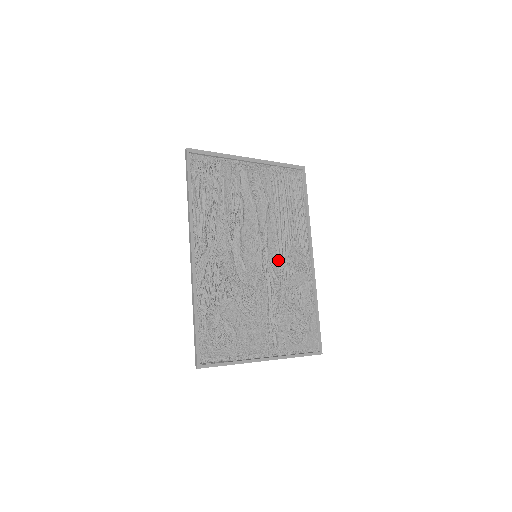
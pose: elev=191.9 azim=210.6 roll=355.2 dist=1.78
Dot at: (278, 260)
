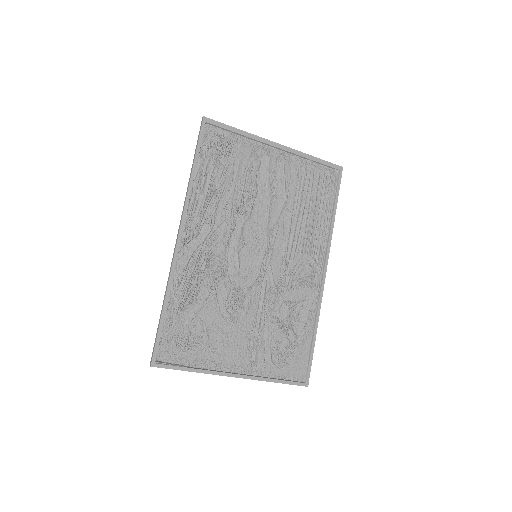
Dot at: (282, 267)
